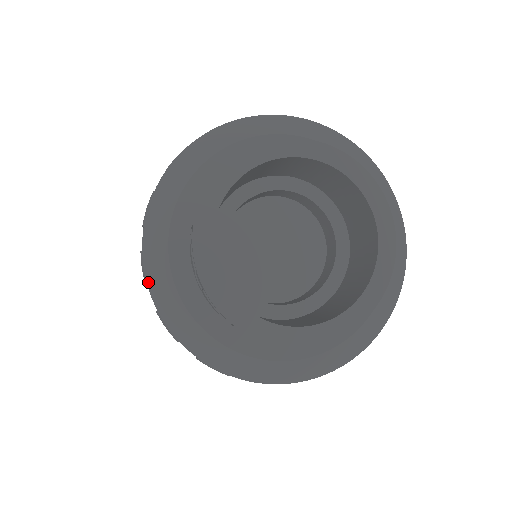
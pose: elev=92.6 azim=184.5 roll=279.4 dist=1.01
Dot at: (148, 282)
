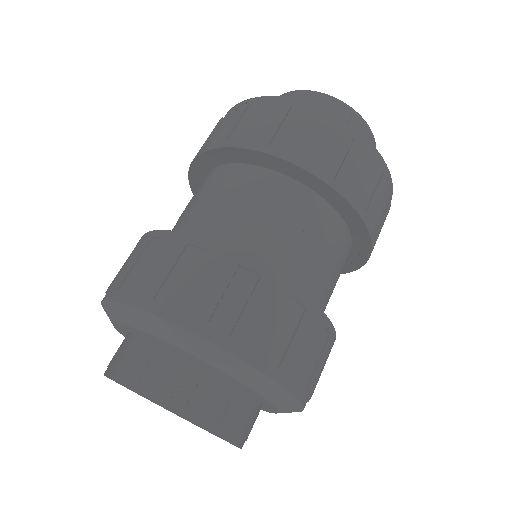
Dot at: occluded
